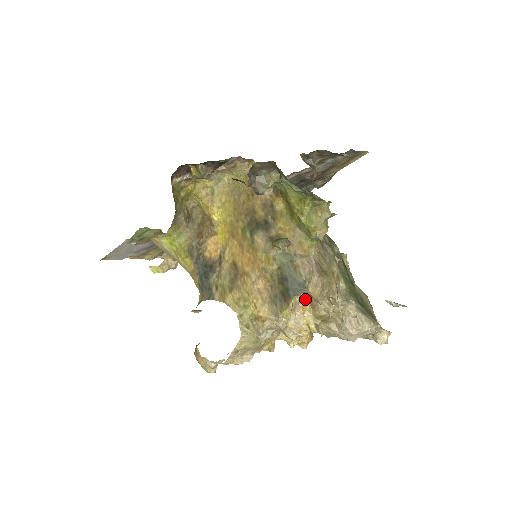
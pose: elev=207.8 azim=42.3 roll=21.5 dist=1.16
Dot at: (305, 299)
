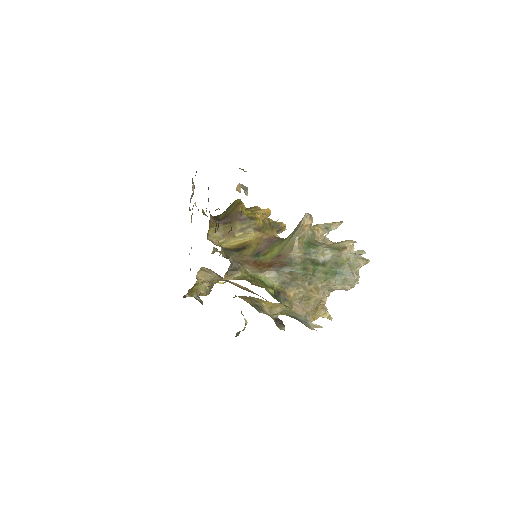
Dot at: (313, 318)
